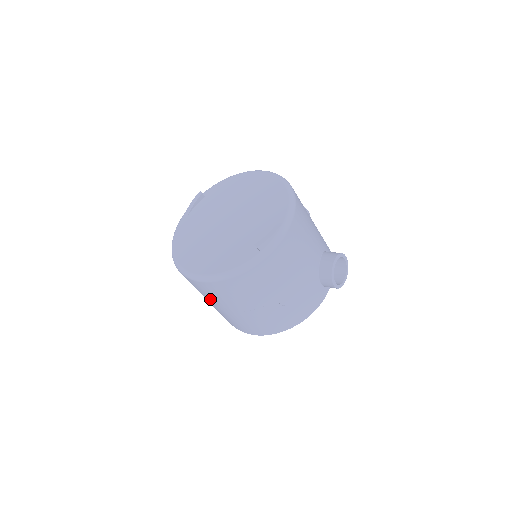
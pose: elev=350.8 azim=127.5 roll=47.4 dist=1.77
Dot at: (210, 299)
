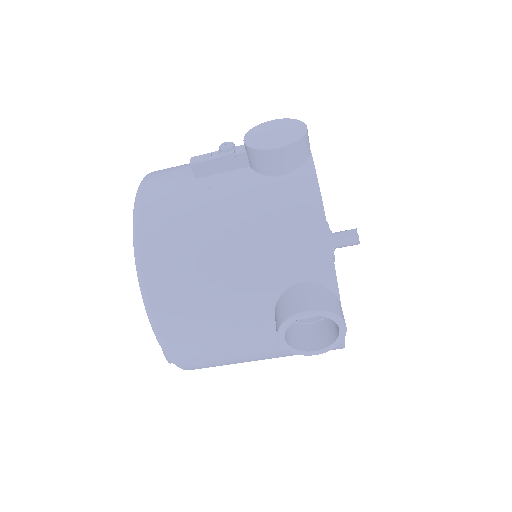
Dot at: occluded
